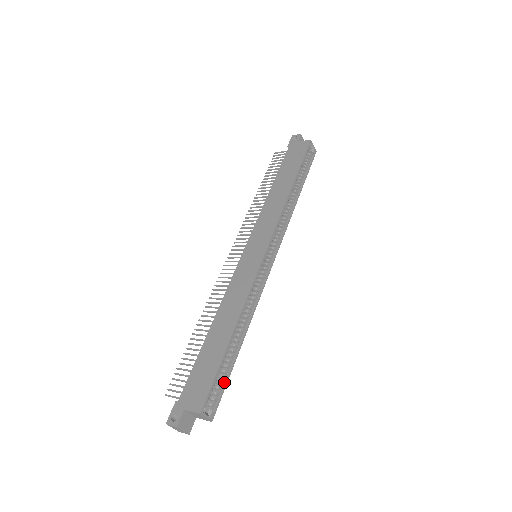
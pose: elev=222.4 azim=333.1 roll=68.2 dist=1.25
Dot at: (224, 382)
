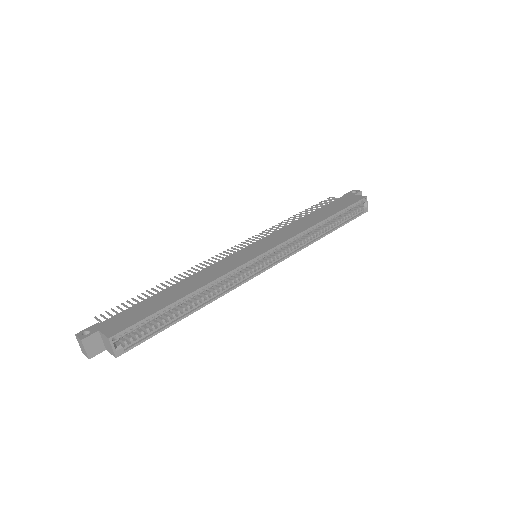
Dot at: (152, 333)
